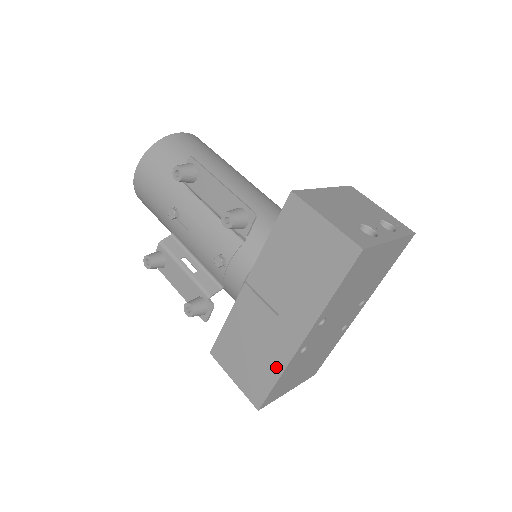
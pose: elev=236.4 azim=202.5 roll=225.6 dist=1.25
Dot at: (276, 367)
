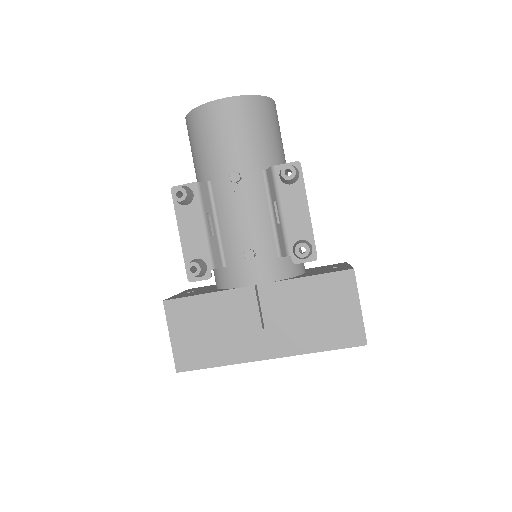
Dot at: (227, 358)
